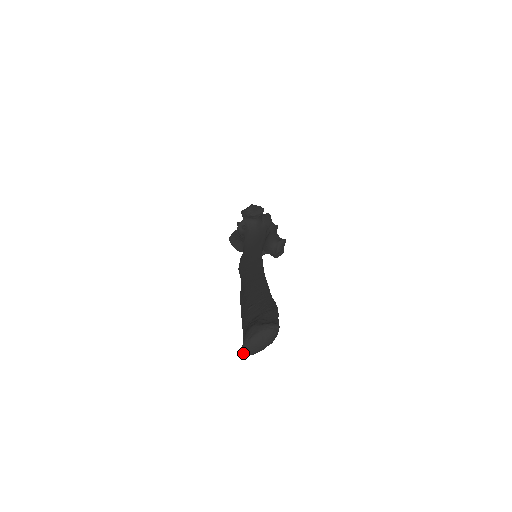
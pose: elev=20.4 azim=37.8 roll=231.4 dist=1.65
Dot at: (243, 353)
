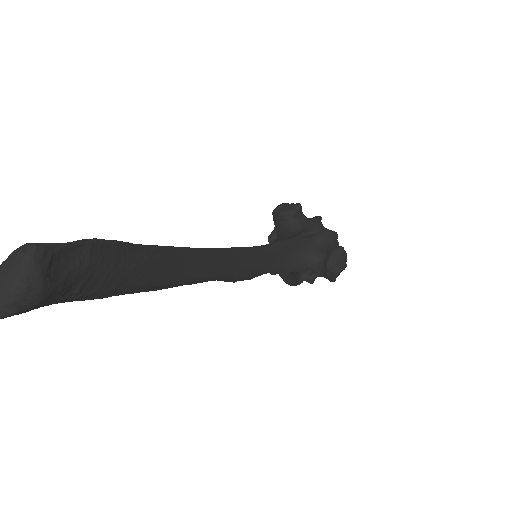
Dot at: out of frame
